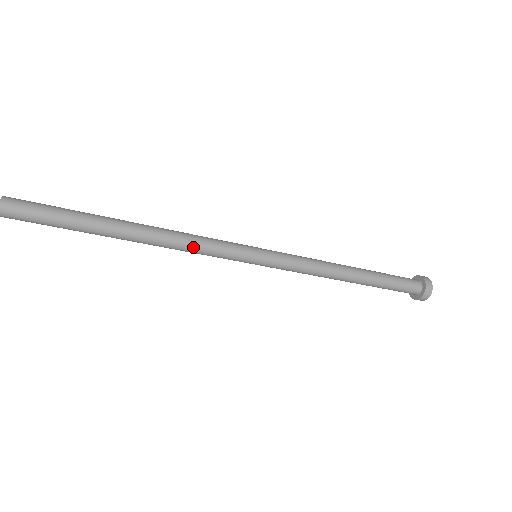
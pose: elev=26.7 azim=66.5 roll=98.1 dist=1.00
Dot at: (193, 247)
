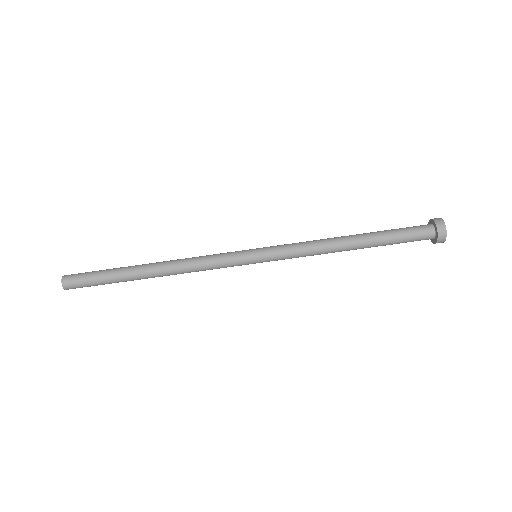
Dot at: (198, 261)
